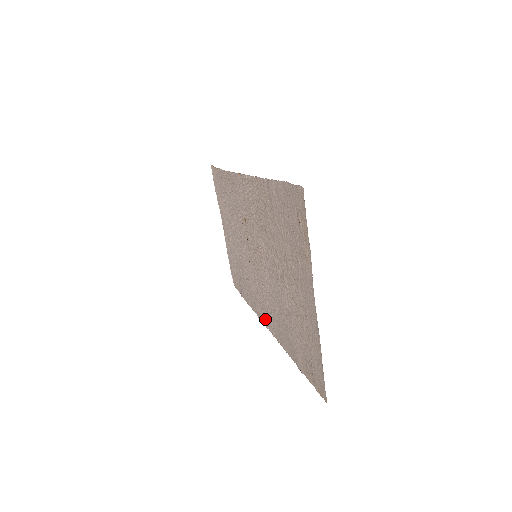
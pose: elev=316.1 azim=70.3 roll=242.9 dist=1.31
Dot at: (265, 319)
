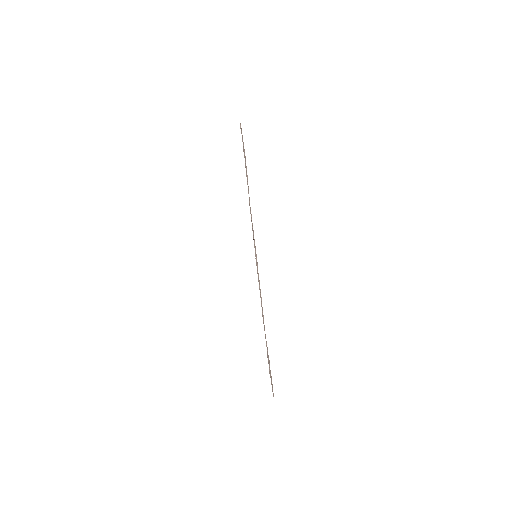
Dot at: occluded
